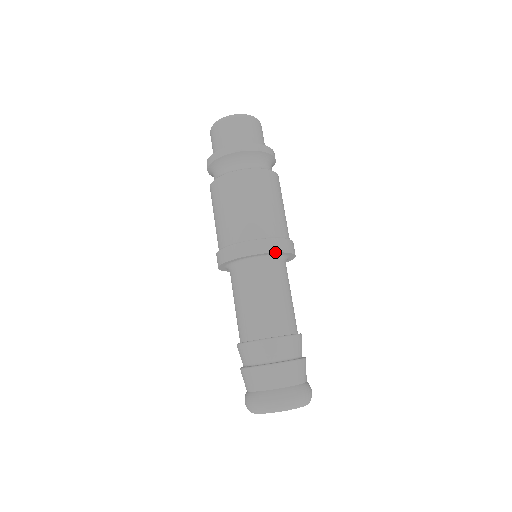
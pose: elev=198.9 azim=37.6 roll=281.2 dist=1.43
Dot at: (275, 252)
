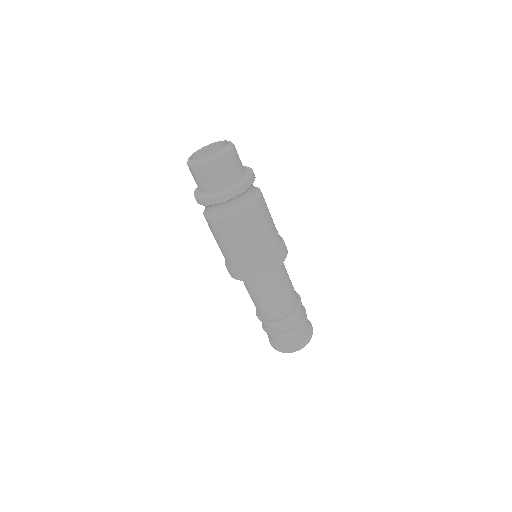
Dot at: occluded
